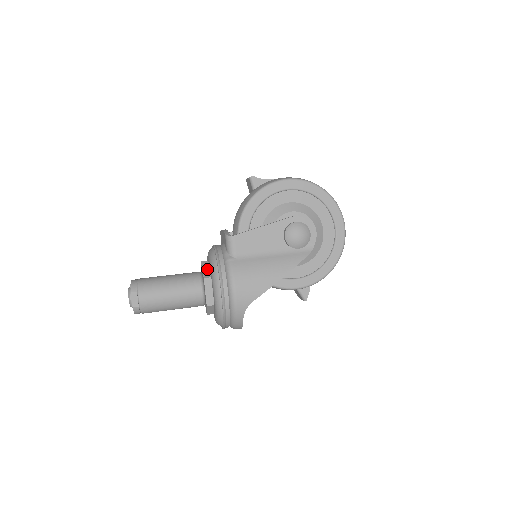
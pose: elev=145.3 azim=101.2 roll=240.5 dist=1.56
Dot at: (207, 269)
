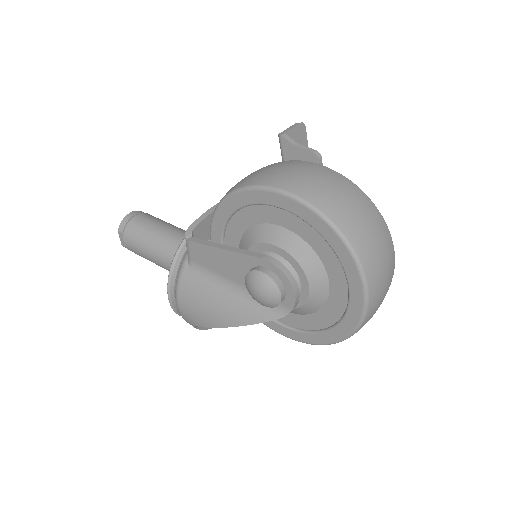
Dot at: occluded
